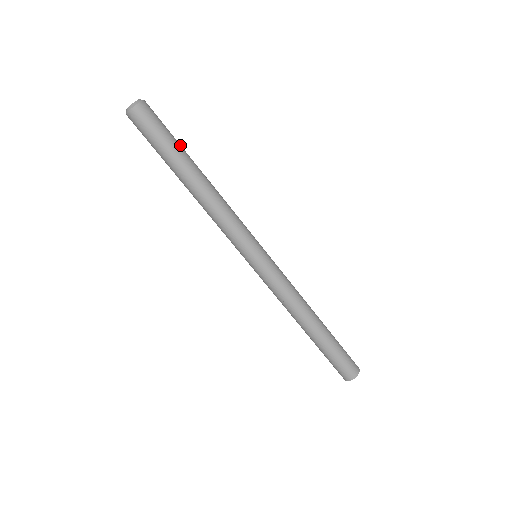
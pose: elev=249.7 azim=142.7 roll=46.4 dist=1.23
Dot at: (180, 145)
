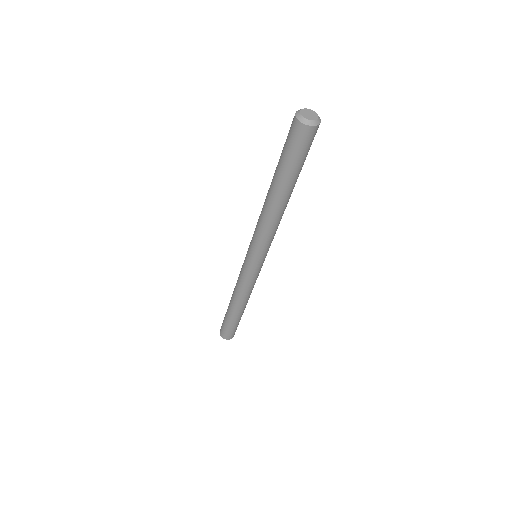
Dot at: occluded
